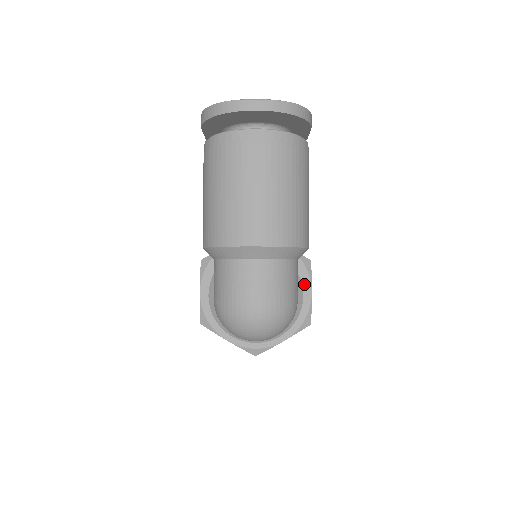
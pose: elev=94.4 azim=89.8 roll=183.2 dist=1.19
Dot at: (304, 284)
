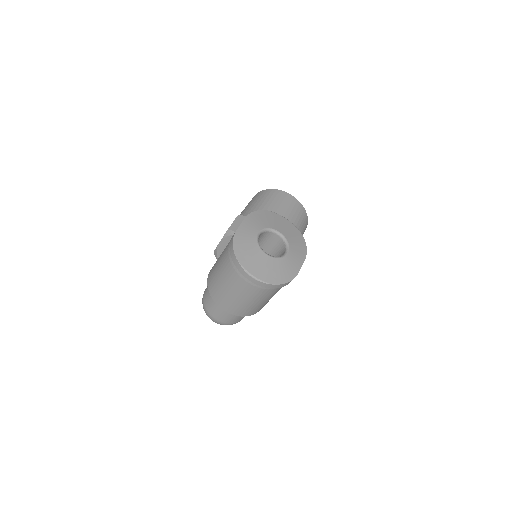
Dot at: occluded
